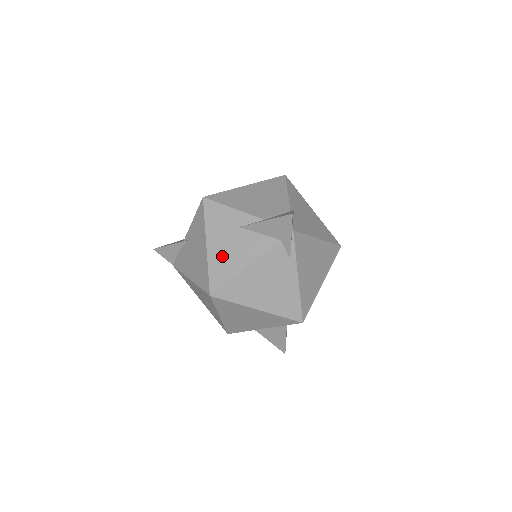
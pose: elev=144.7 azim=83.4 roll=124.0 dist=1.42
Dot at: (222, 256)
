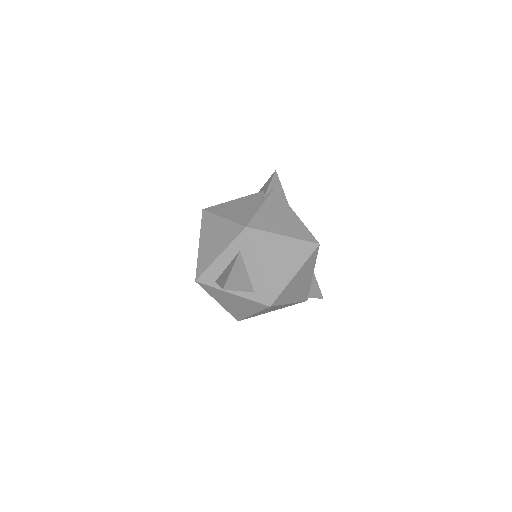
Dot at: occluded
